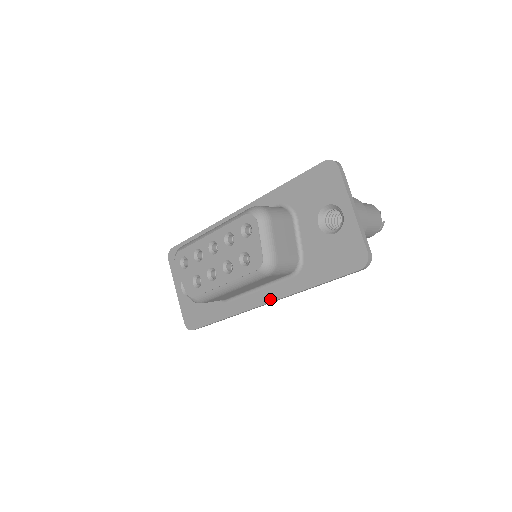
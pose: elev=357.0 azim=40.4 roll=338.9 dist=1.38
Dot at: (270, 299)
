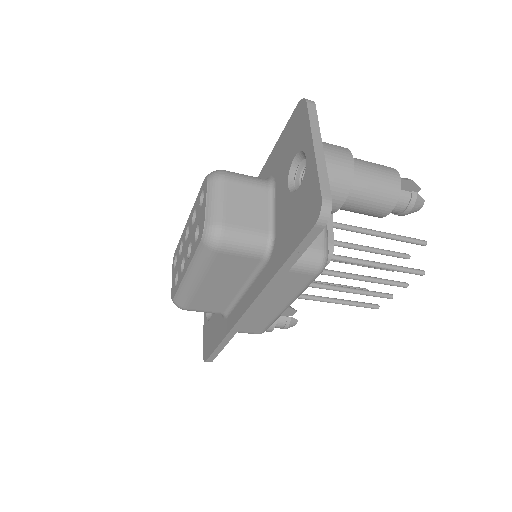
Dot at: (250, 301)
